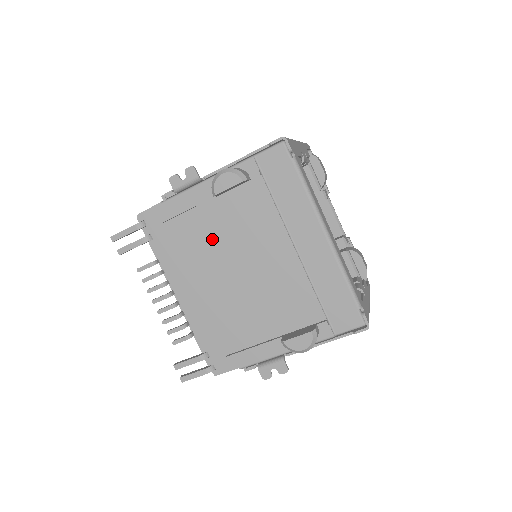
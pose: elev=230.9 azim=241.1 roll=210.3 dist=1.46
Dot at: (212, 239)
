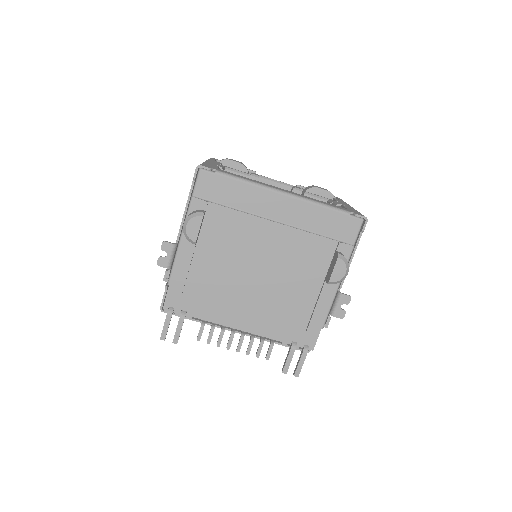
Dot at: (221, 271)
